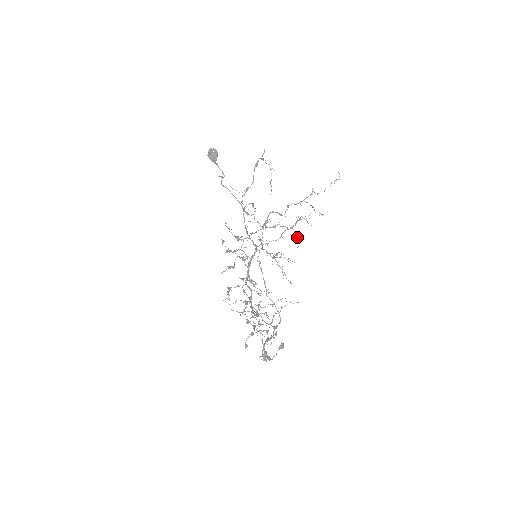
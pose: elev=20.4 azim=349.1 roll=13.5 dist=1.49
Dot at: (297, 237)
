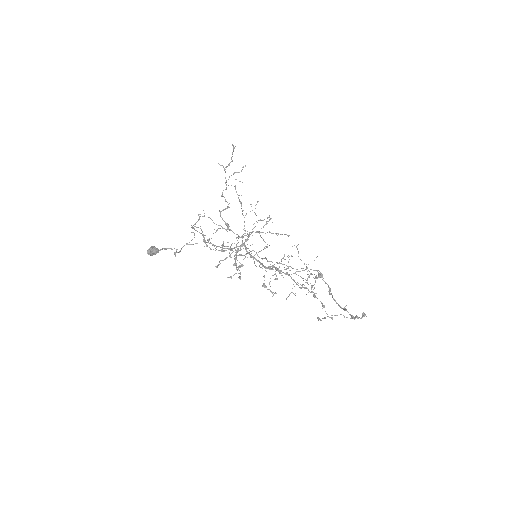
Dot at: occluded
